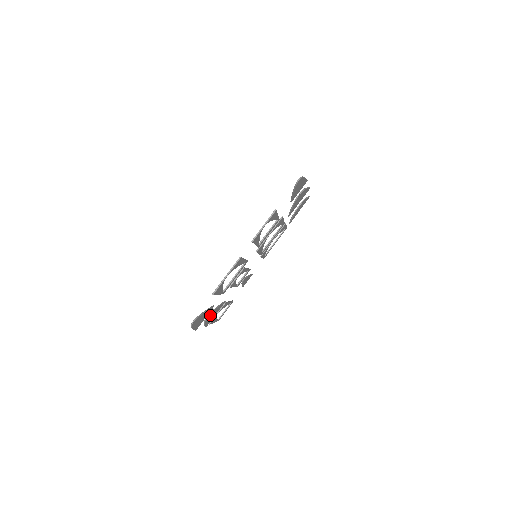
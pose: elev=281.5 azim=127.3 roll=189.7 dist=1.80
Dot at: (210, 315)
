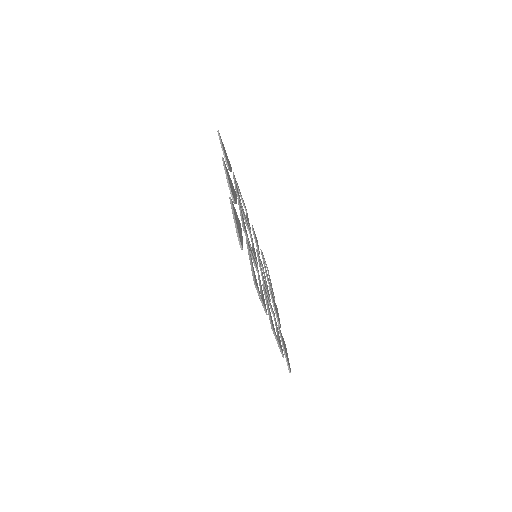
Dot at: (278, 319)
